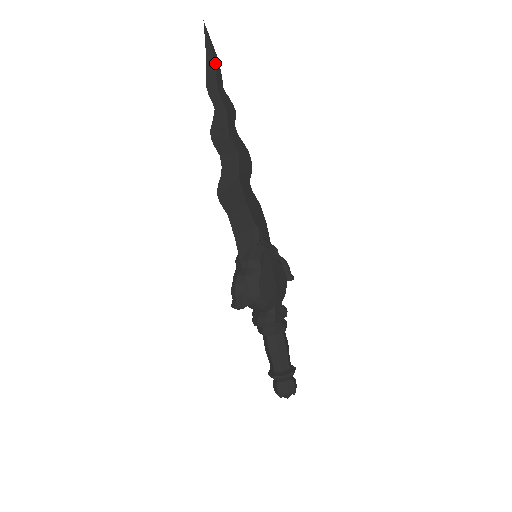
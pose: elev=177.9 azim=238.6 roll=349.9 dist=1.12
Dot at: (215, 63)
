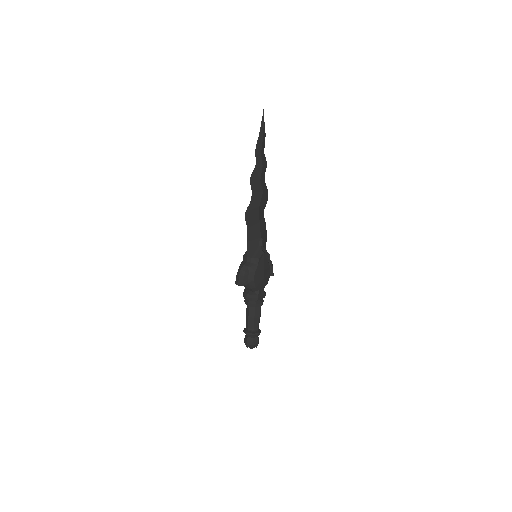
Dot at: (263, 136)
